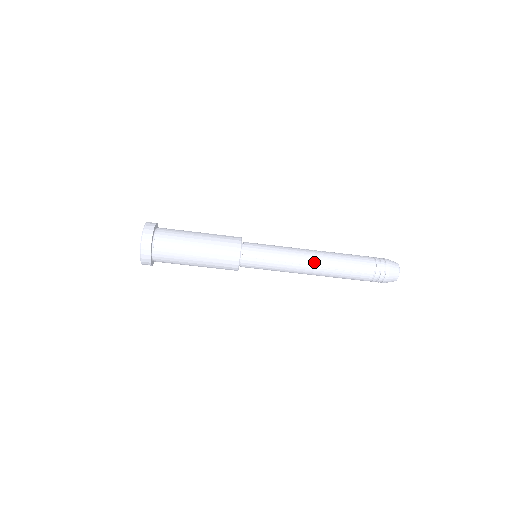
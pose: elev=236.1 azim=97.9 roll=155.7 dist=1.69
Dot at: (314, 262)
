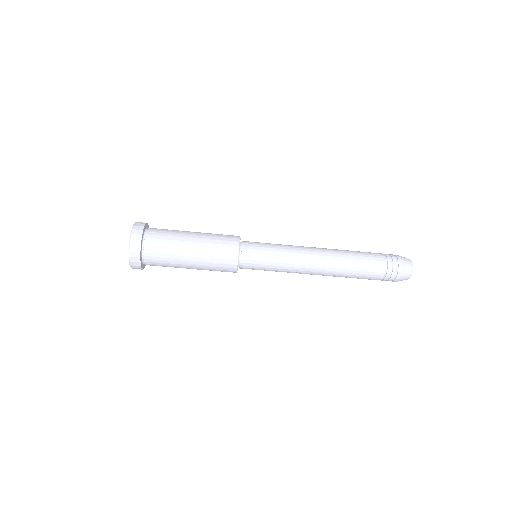
Dot at: (317, 272)
